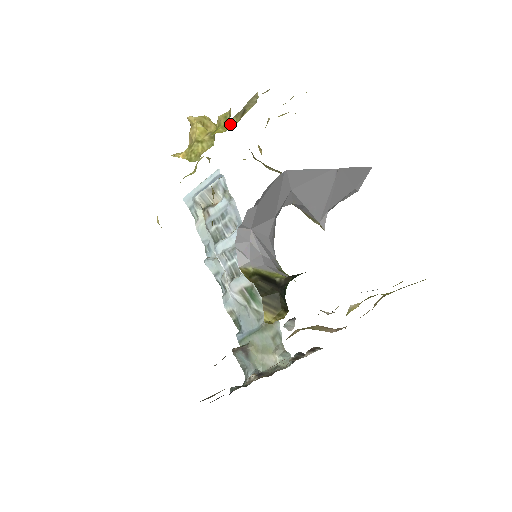
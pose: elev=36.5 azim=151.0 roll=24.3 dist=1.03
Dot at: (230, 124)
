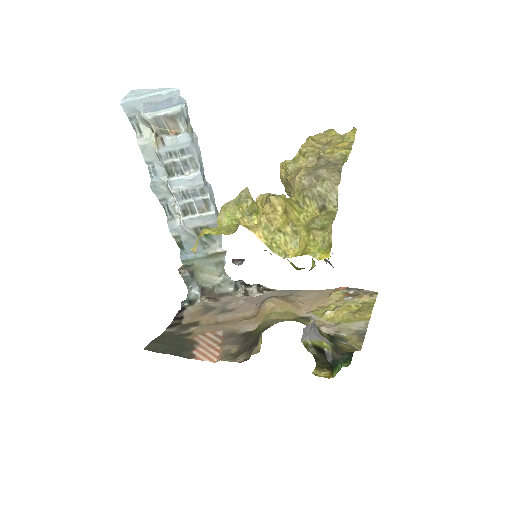
Dot at: (301, 202)
